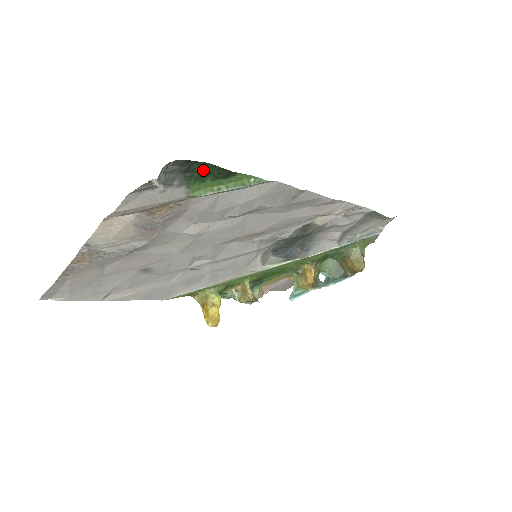
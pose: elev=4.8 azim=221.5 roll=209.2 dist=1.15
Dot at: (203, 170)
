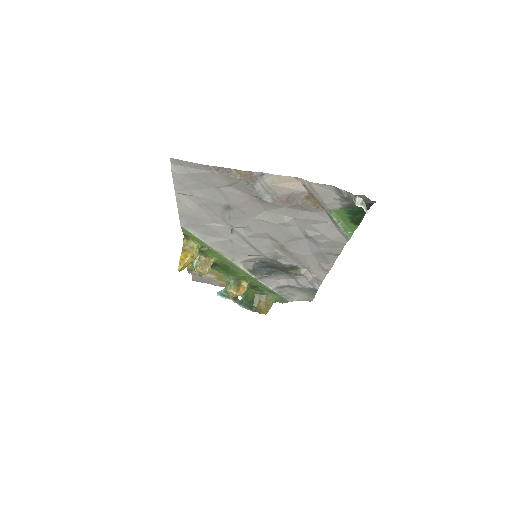
Dot at: (360, 211)
